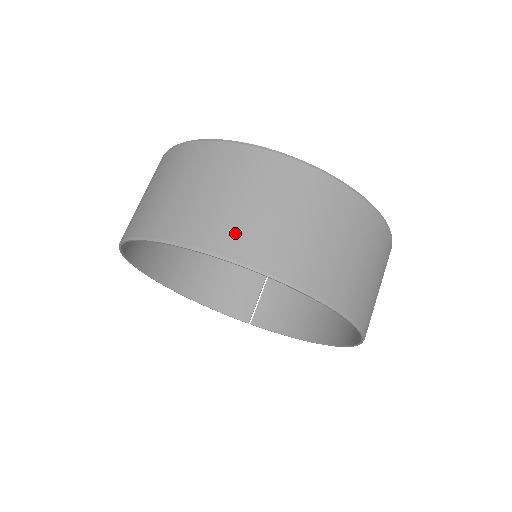
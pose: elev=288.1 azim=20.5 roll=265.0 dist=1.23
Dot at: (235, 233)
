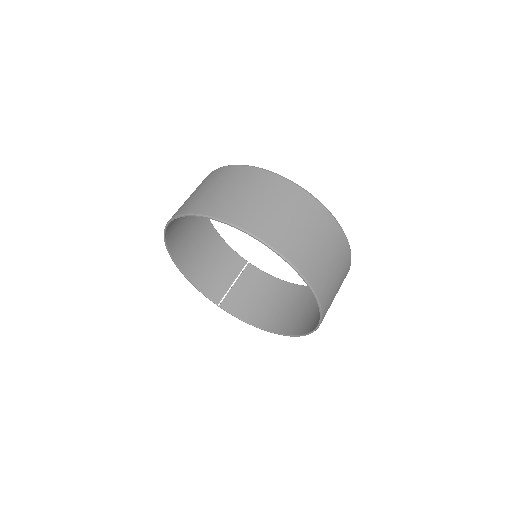
Dot at: (280, 235)
